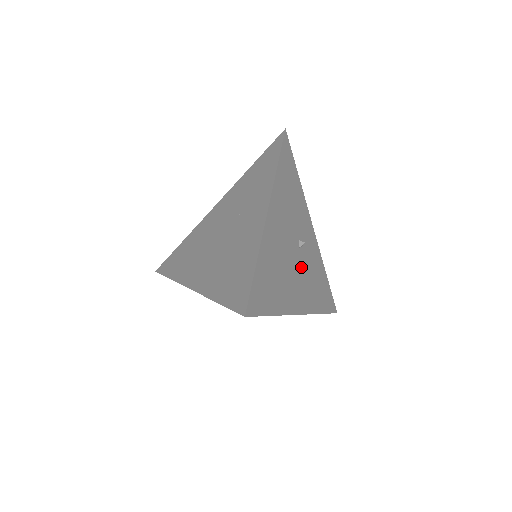
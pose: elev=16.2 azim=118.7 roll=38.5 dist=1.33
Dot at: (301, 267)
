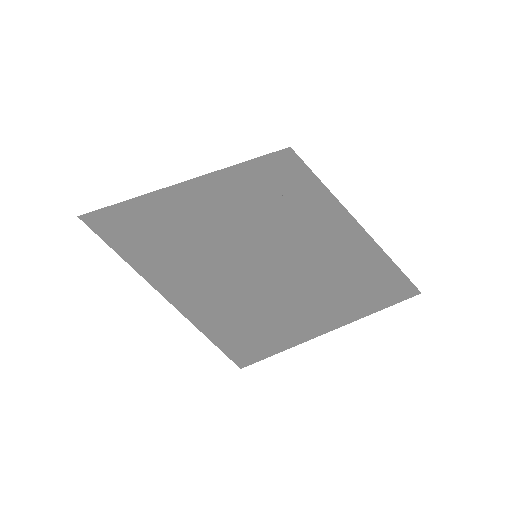
Dot at: occluded
